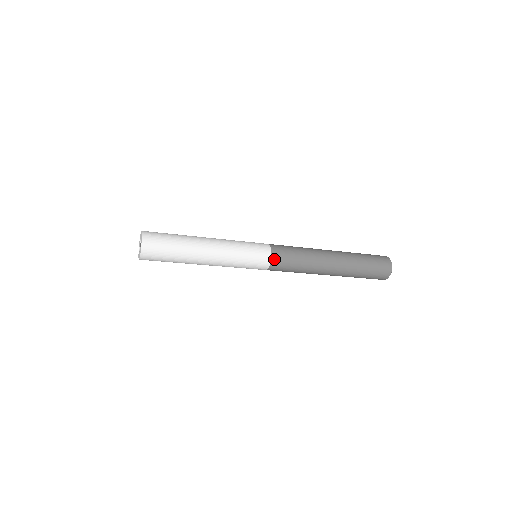
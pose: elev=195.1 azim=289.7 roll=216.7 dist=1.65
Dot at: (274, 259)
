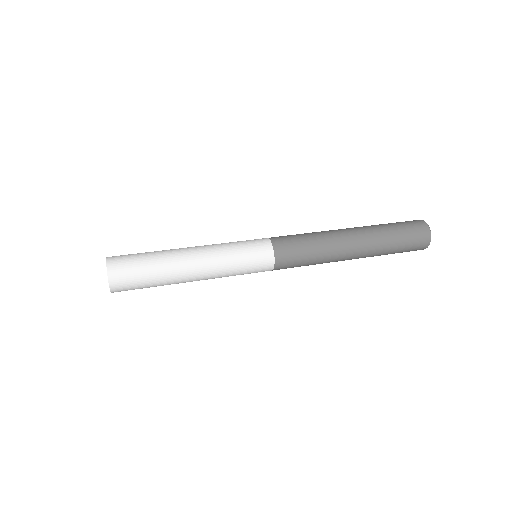
Dot at: (277, 267)
